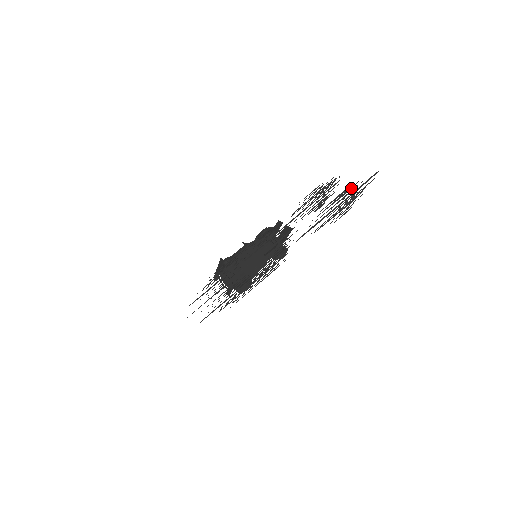
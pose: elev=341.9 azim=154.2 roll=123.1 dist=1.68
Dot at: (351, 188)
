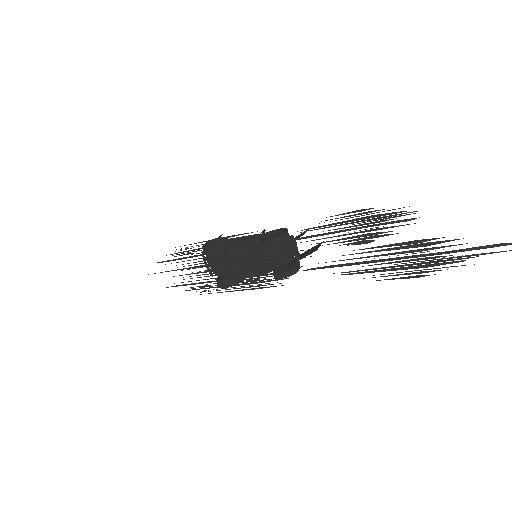
Dot at: (436, 243)
